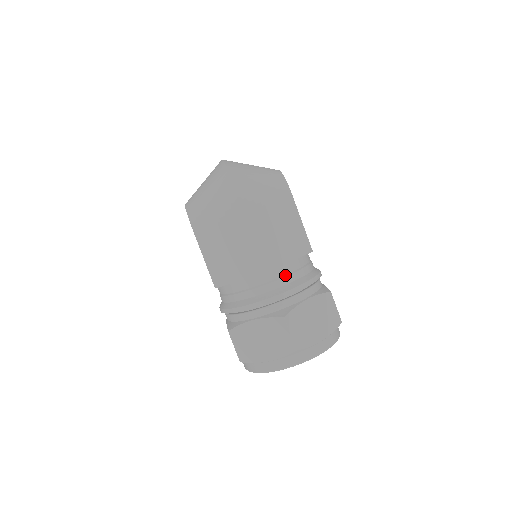
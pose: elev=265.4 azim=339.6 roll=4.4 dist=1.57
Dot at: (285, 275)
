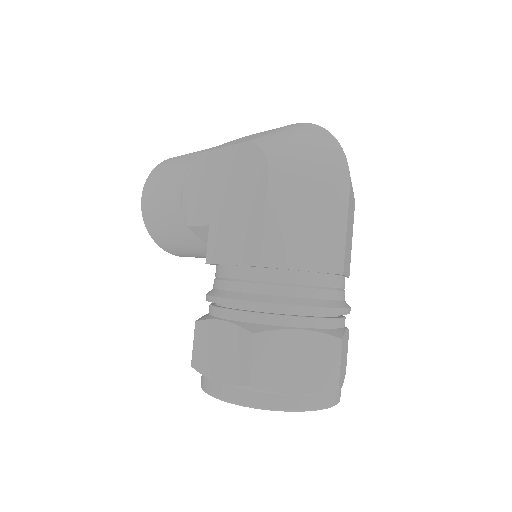
Dot at: (341, 289)
